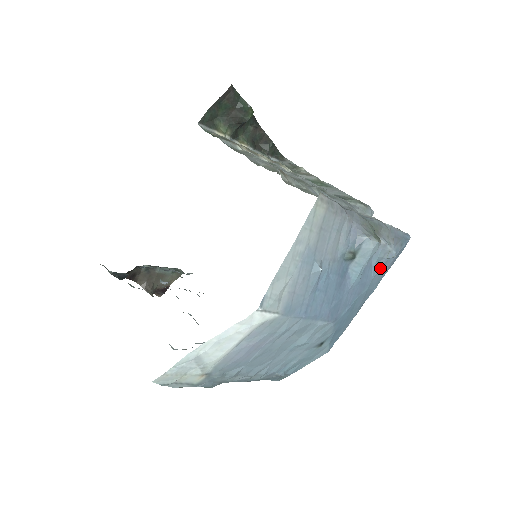
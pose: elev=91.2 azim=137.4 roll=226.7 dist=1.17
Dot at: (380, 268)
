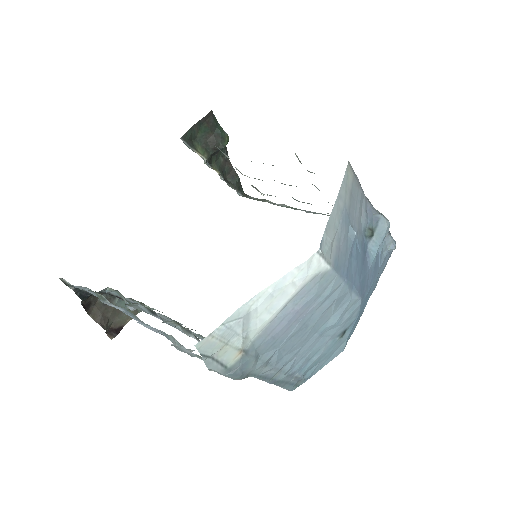
Dot at: (383, 260)
